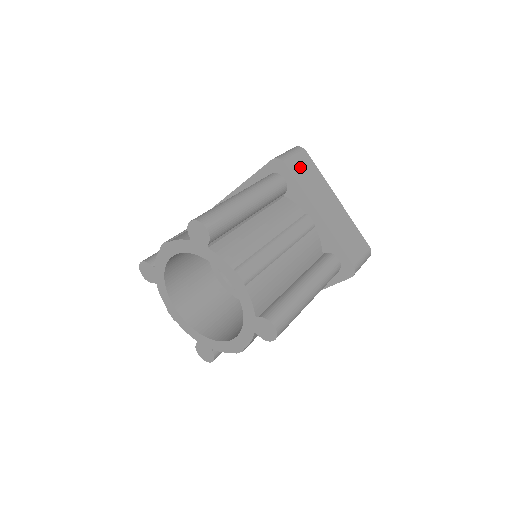
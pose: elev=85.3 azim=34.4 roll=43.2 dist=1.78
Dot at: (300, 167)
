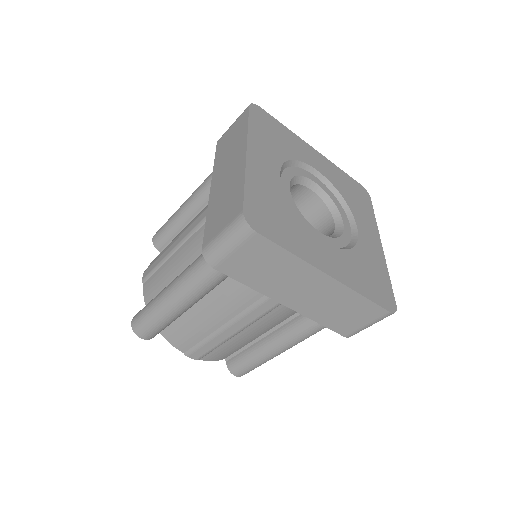
Dot at: (245, 262)
